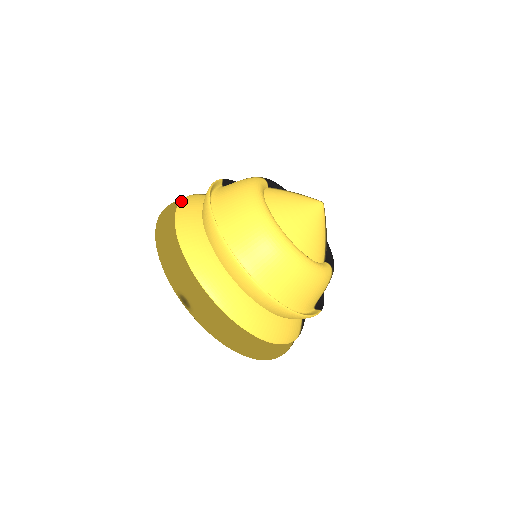
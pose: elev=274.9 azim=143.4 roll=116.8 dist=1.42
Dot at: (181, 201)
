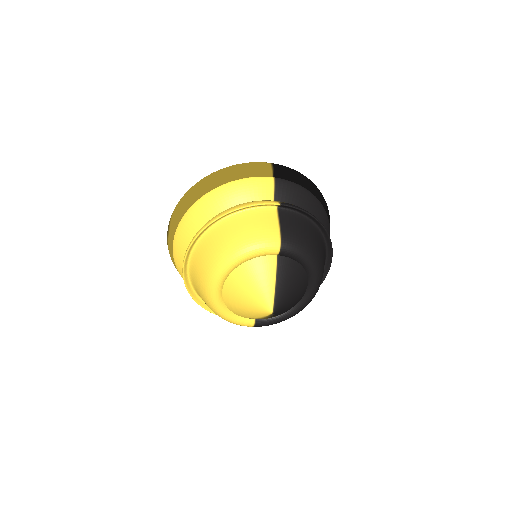
Dot at: (242, 180)
